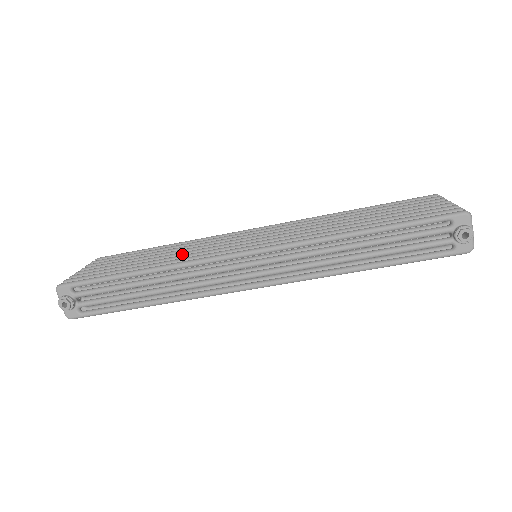
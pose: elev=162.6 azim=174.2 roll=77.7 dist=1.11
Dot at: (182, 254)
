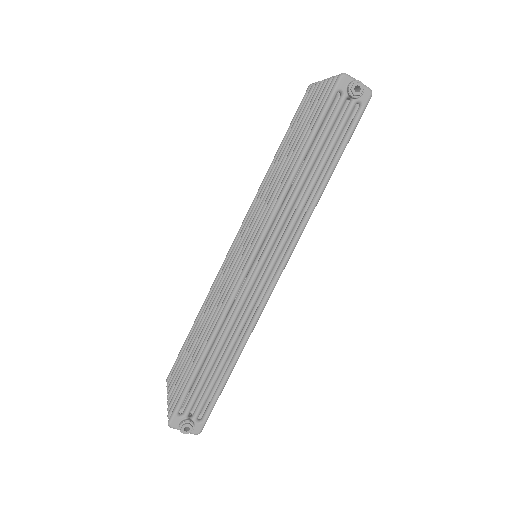
Dot at: (213, 311)
